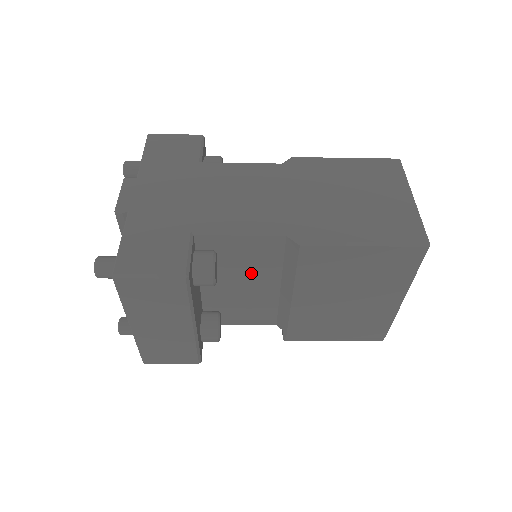
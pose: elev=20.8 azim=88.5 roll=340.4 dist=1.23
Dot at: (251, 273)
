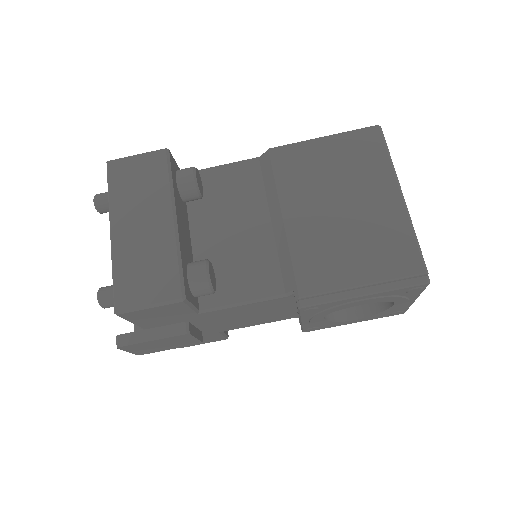
Dot at: (238, 209)
